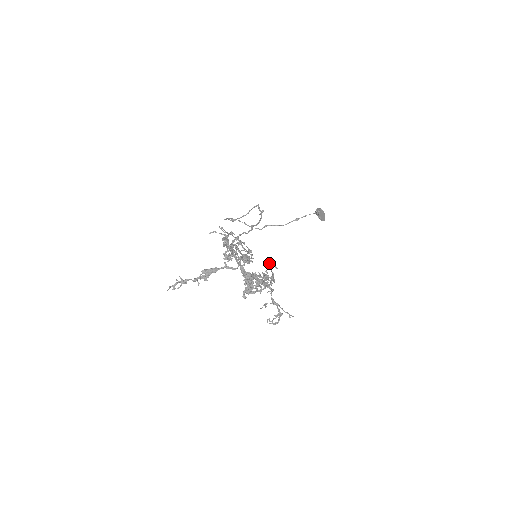
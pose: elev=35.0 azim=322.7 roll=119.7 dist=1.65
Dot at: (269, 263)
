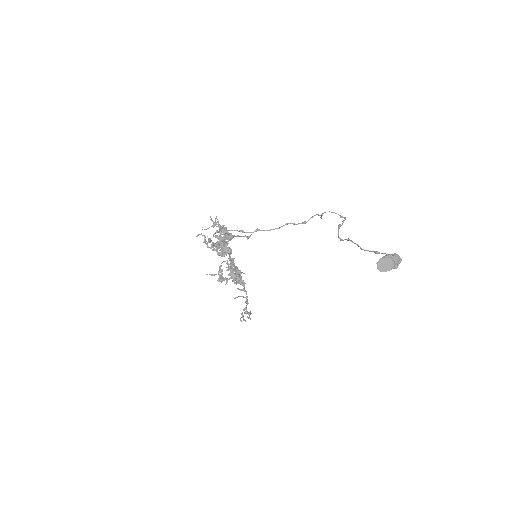
Dot at: (221, 265)
